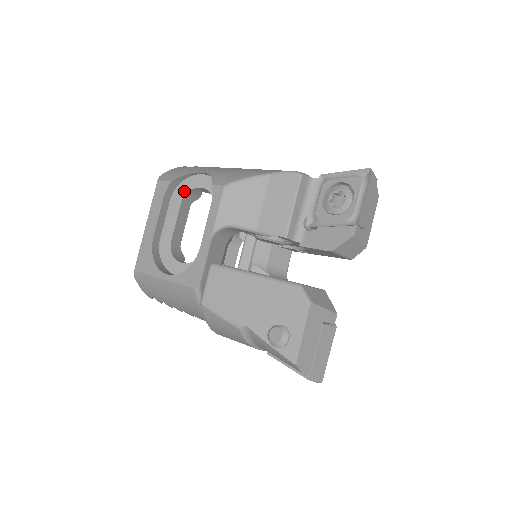
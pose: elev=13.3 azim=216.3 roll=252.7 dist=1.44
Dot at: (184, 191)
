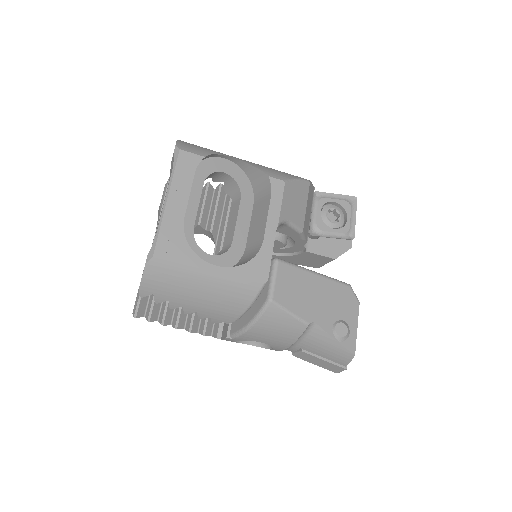
Dot at: (207, 171)
